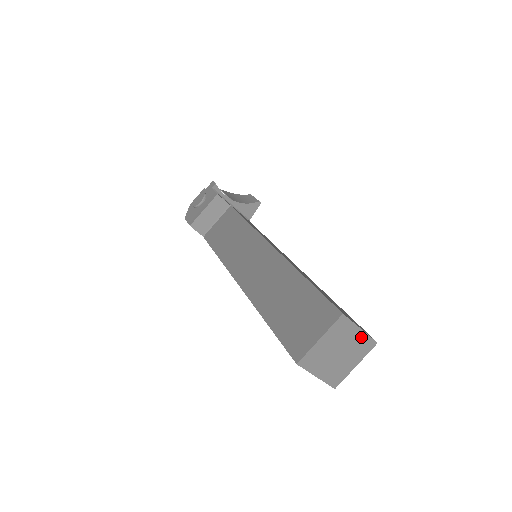
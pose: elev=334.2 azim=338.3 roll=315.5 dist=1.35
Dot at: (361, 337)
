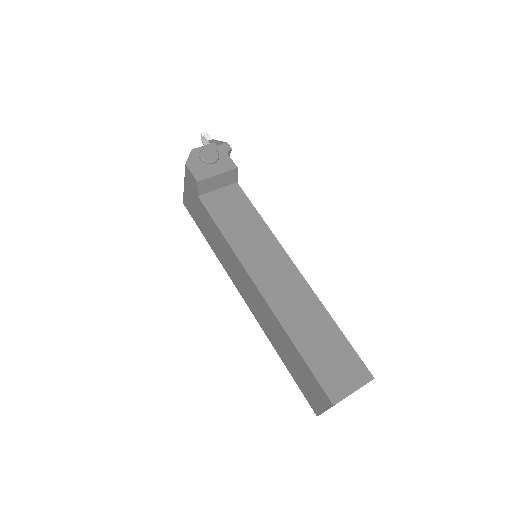
Dot at: occluded
